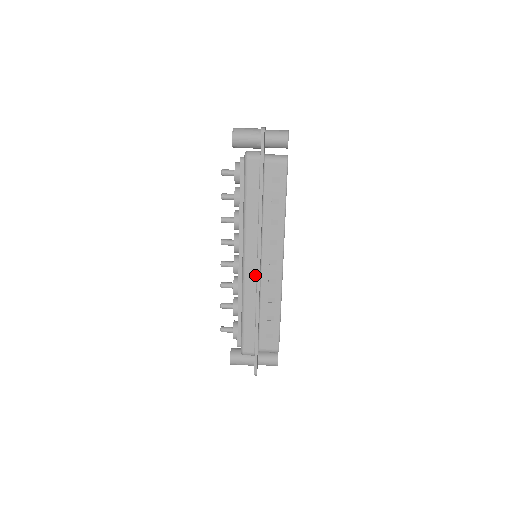
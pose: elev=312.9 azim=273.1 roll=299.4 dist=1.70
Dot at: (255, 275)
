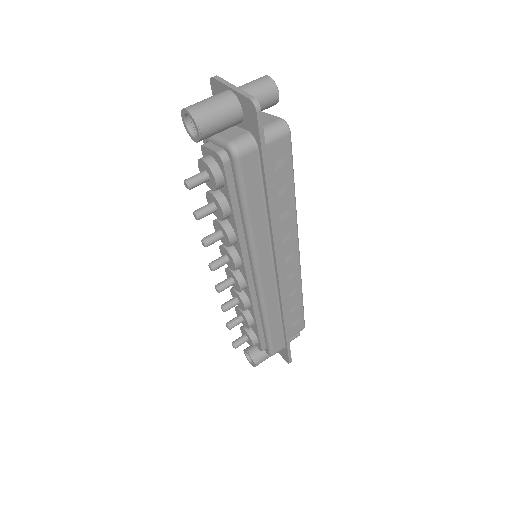
Dot at: (274, 283)
